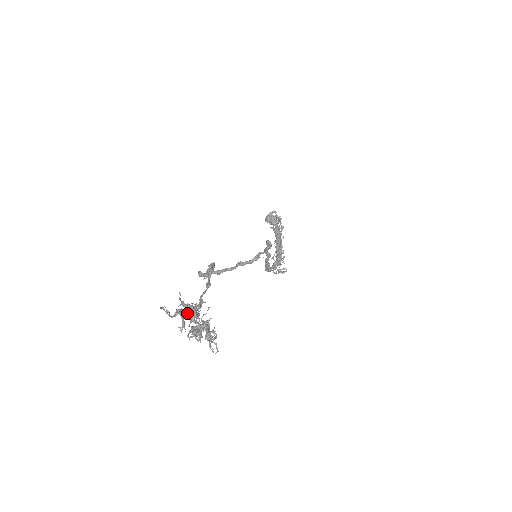
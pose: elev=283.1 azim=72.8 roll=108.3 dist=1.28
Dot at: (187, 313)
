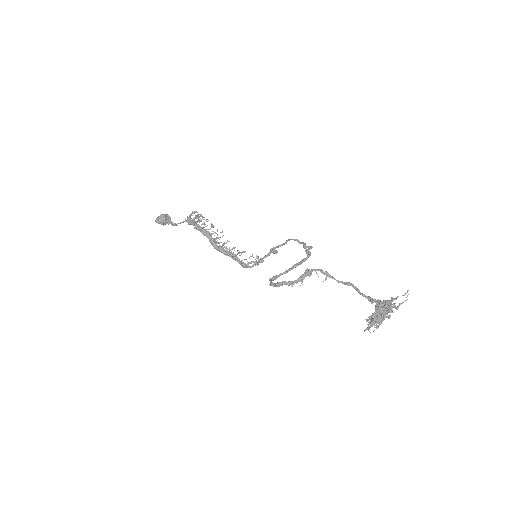
Dot at: (386, 307)
